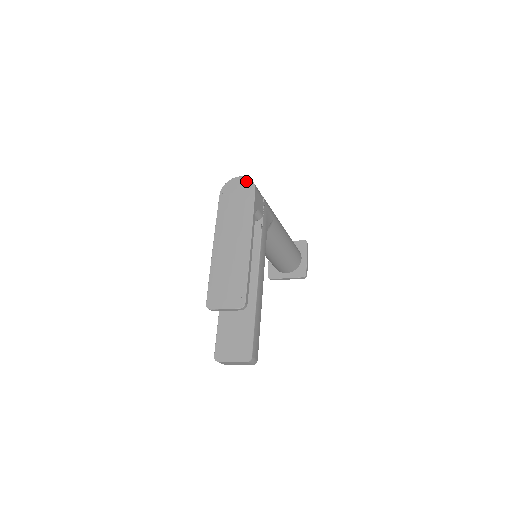
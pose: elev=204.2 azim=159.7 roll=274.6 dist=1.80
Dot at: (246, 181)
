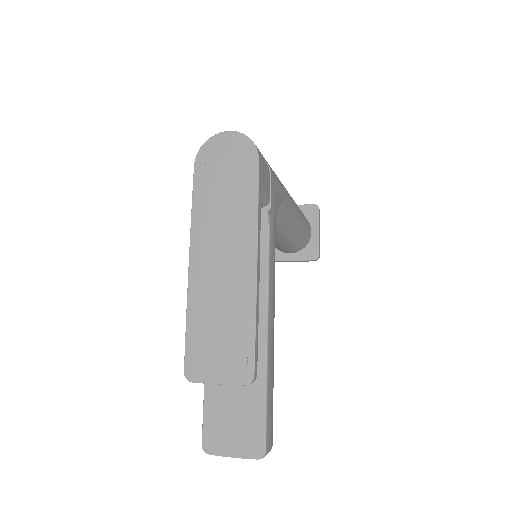
Dot at: (241, 141)
